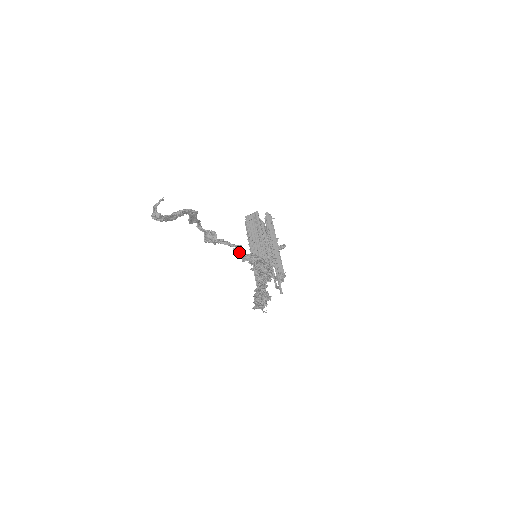
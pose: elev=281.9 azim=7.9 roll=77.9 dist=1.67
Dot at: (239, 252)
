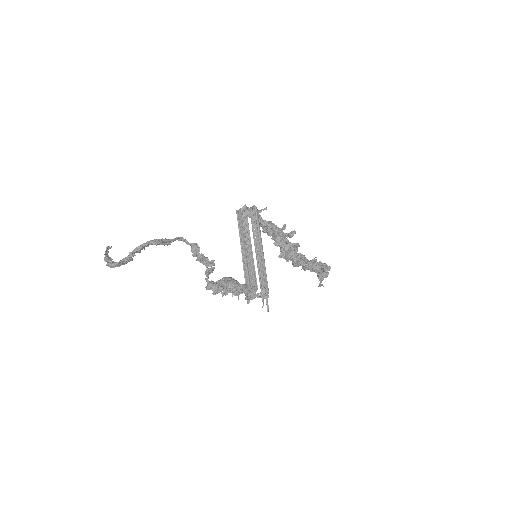
Dot at: (205, 278)
